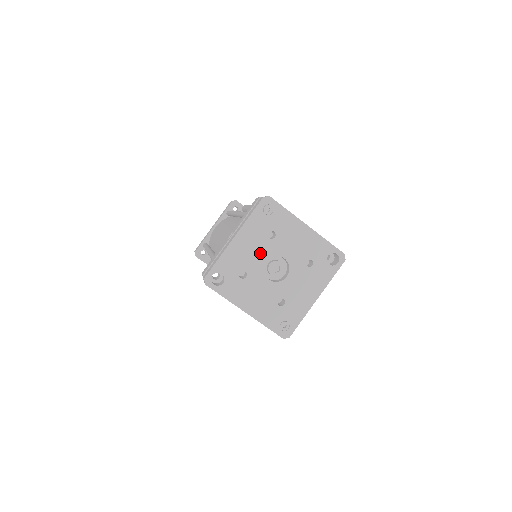
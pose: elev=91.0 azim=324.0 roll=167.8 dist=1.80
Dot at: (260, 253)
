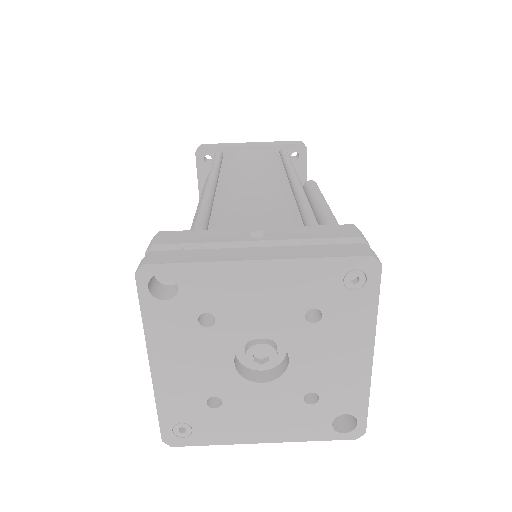
Dot at: (267, 319)
